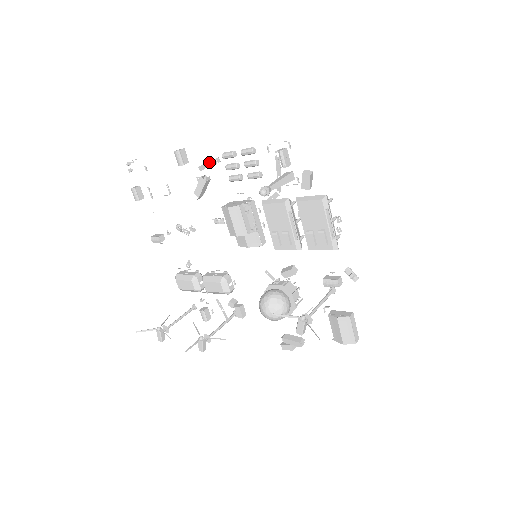
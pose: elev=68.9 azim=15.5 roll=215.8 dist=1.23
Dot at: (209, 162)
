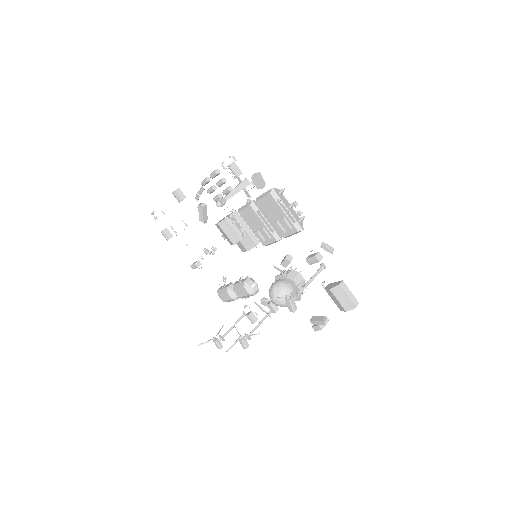
Dot at: (199, 192)
